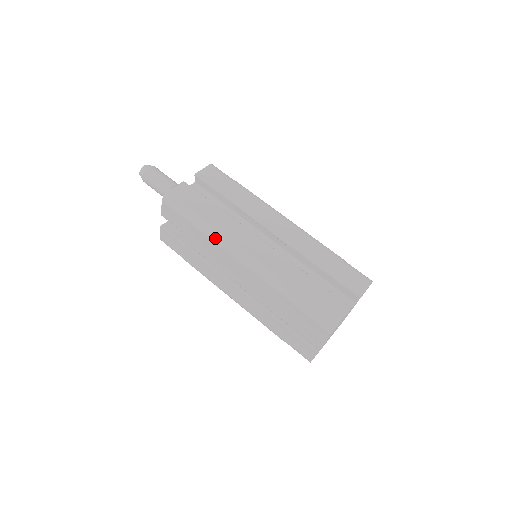
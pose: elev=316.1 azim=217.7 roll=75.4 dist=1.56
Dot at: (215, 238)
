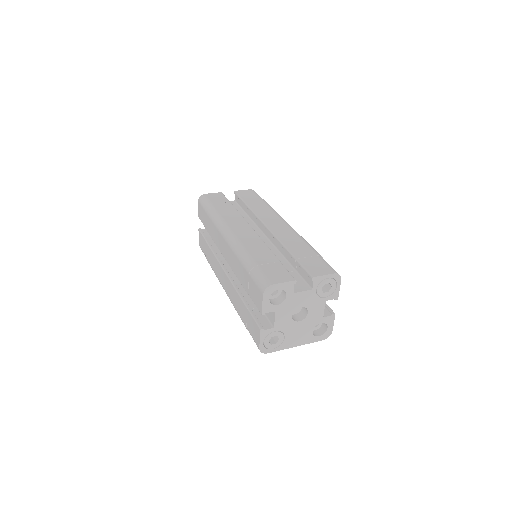
Dot at: (216, 221)
